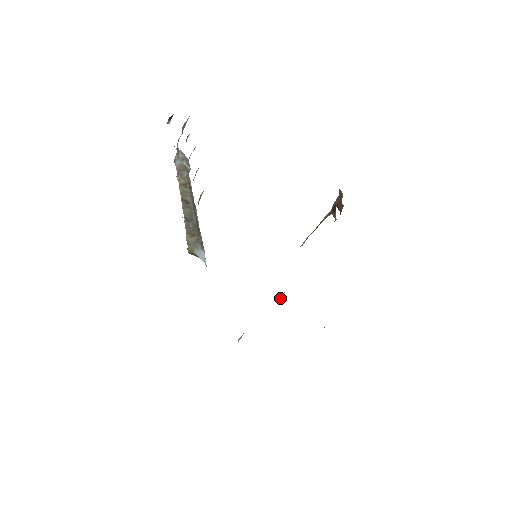
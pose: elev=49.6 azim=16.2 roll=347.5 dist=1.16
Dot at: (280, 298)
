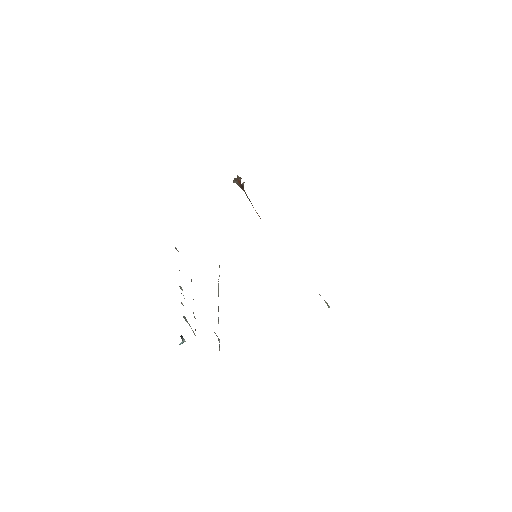
Dot at: occluded
